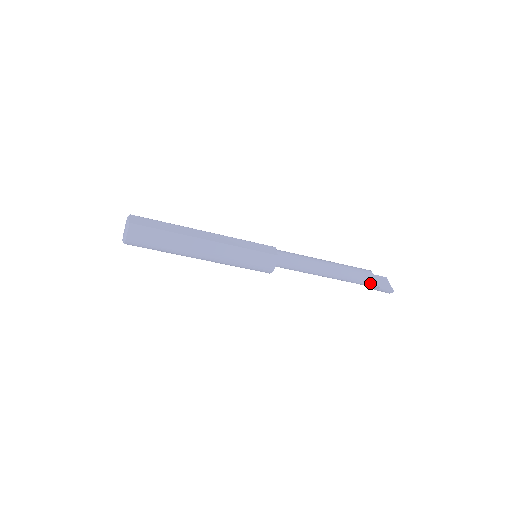
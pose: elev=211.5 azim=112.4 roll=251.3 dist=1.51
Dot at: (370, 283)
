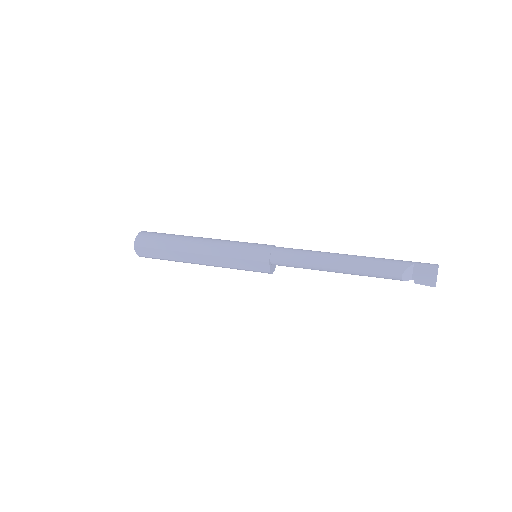
Dot at: occluded
